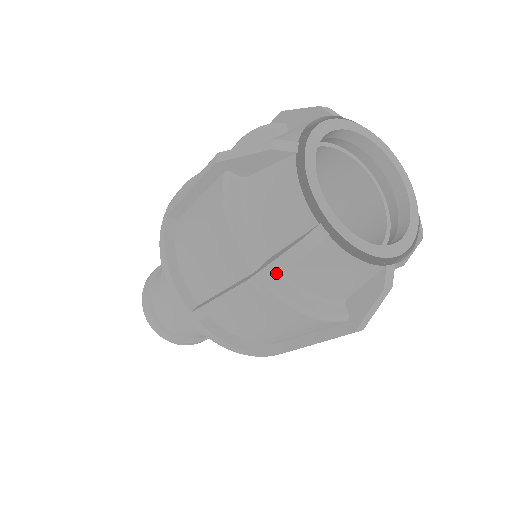
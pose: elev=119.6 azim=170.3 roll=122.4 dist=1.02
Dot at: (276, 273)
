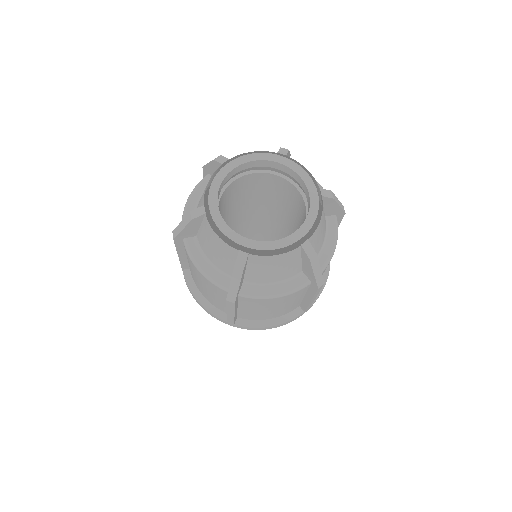
Dot at: (236, 290)
